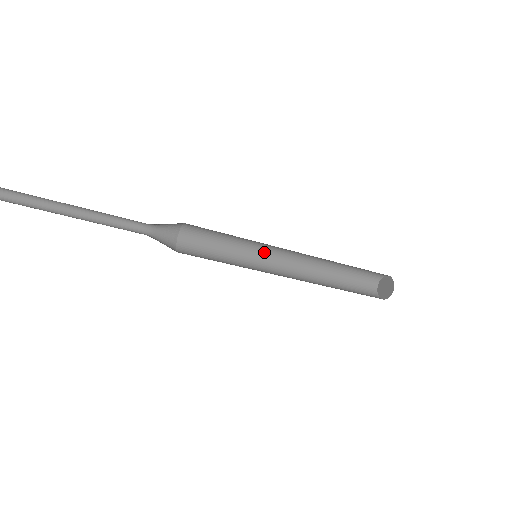
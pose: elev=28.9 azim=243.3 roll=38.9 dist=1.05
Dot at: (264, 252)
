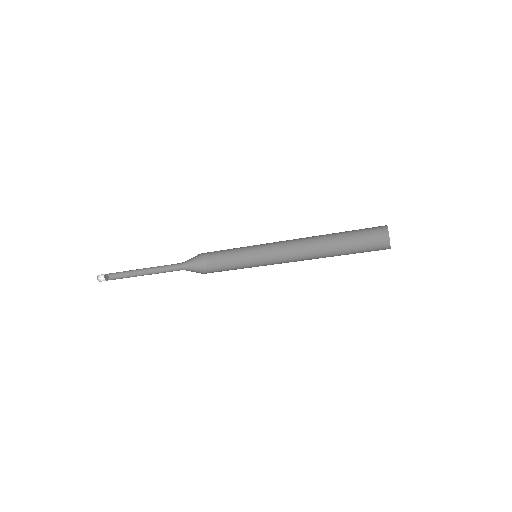
Dot at: (264, 244)
